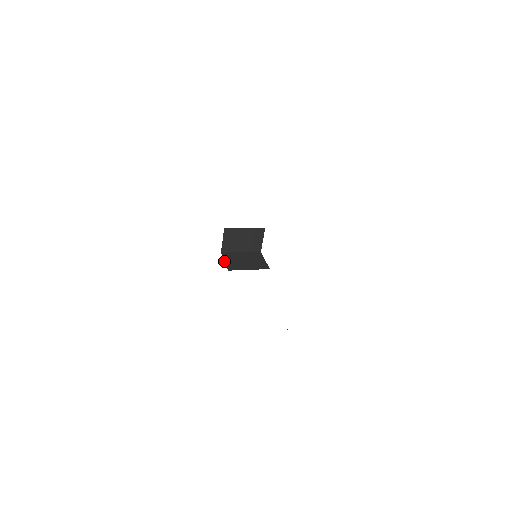
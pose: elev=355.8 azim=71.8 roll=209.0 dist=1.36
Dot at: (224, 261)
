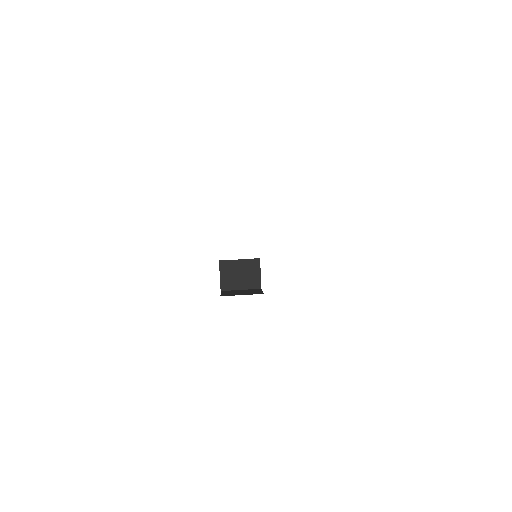
Dot at: occluded
